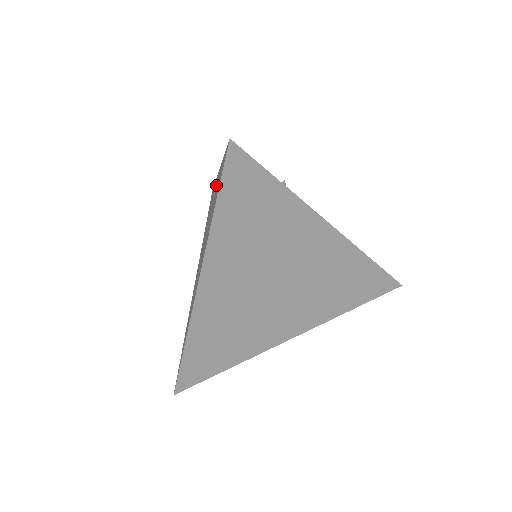
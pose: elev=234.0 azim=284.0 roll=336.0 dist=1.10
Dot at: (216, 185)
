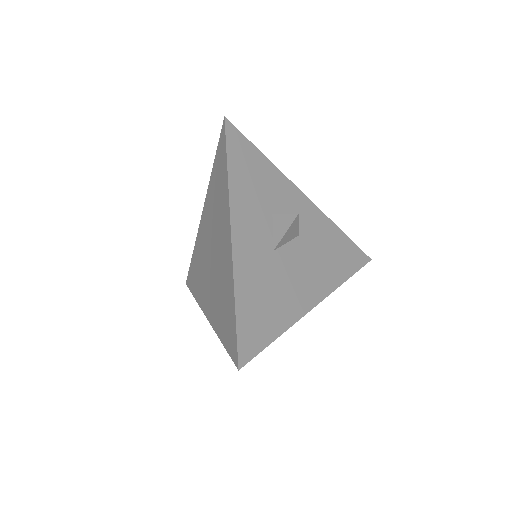
Dot at: (227, 264)
